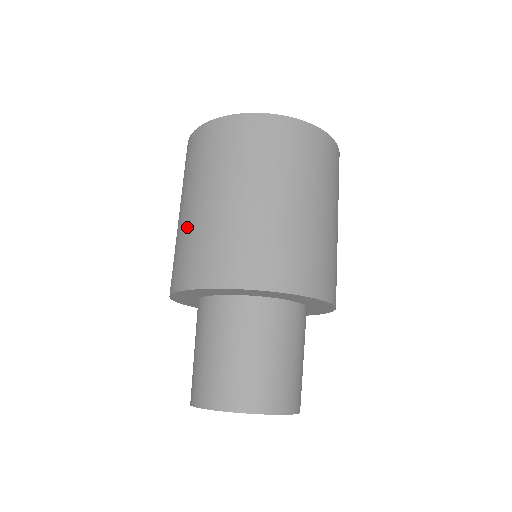
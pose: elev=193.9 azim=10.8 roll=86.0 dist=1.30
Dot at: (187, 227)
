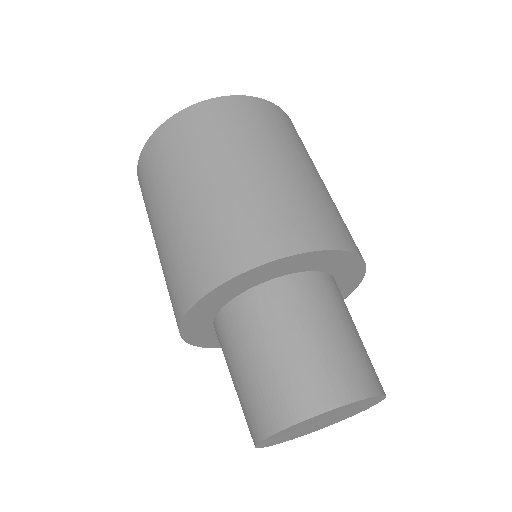
Dot at: occluded
